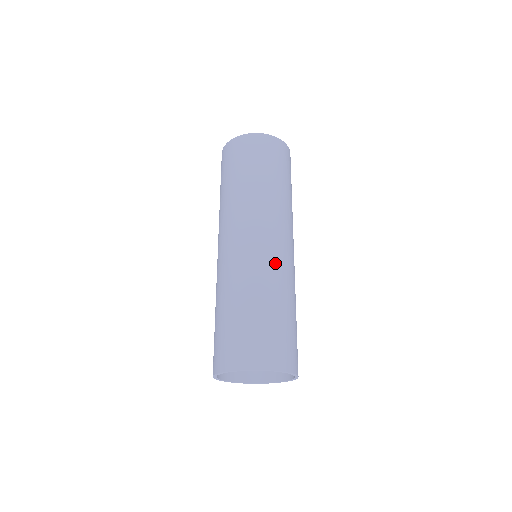
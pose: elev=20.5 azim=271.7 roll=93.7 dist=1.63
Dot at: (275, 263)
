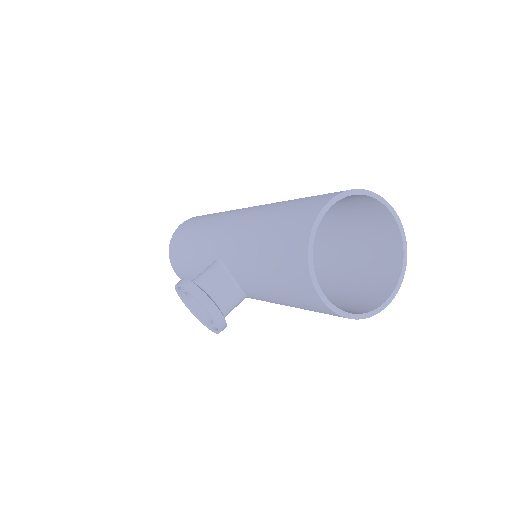
Dot at: occluded
